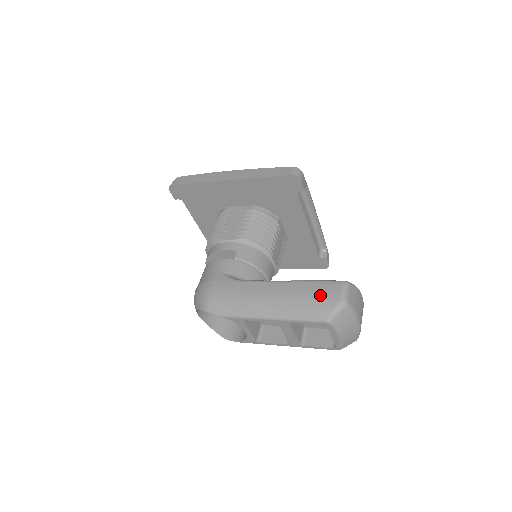
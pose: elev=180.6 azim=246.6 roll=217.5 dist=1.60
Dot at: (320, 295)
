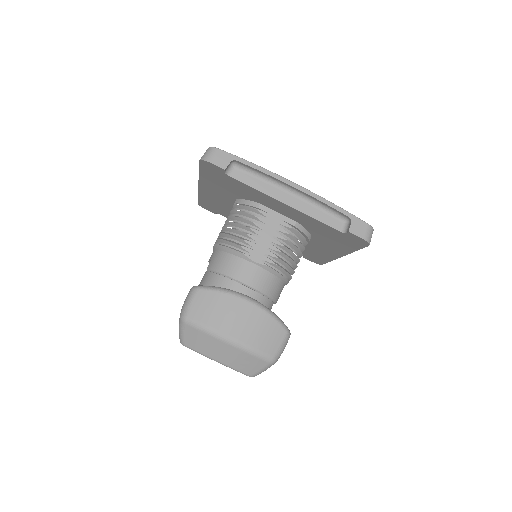
Dot at: occluded
